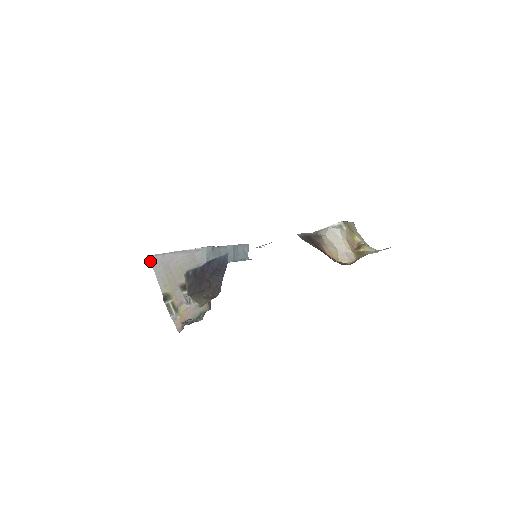
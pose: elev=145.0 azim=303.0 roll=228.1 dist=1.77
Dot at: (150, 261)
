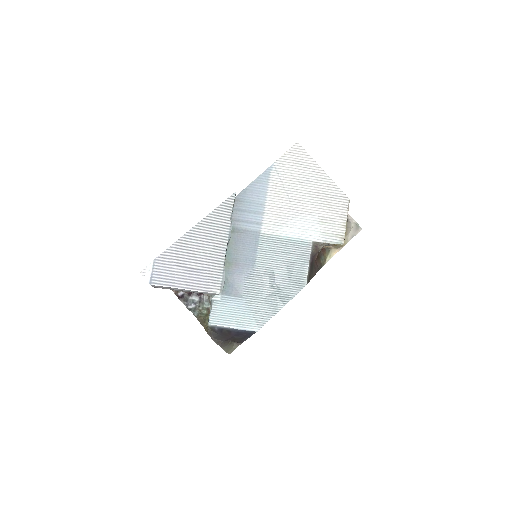
Dot at: occluded
